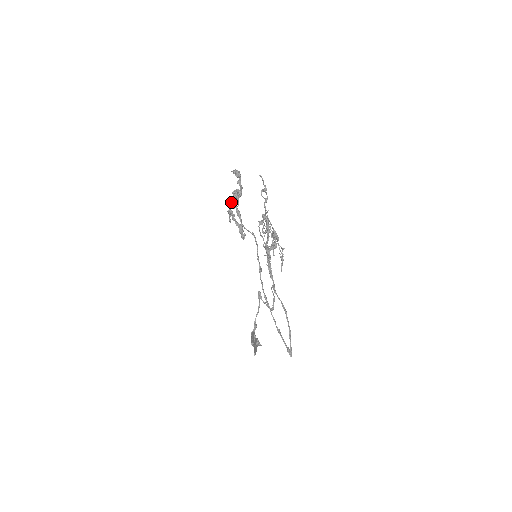
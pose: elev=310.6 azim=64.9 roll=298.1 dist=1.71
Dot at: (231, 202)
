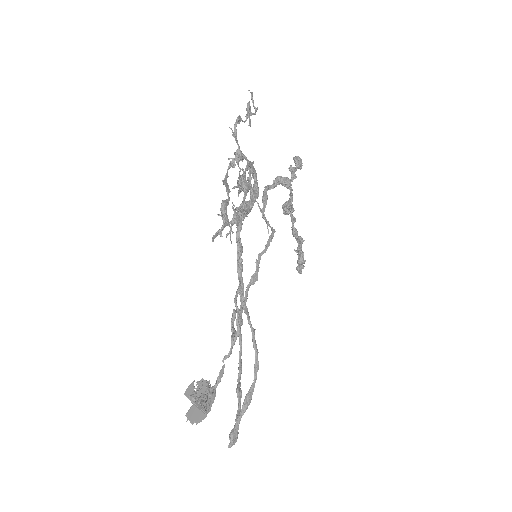
Dot at: (285, 205)
